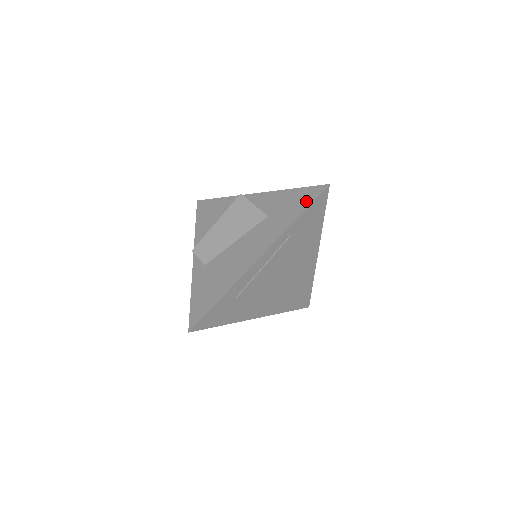
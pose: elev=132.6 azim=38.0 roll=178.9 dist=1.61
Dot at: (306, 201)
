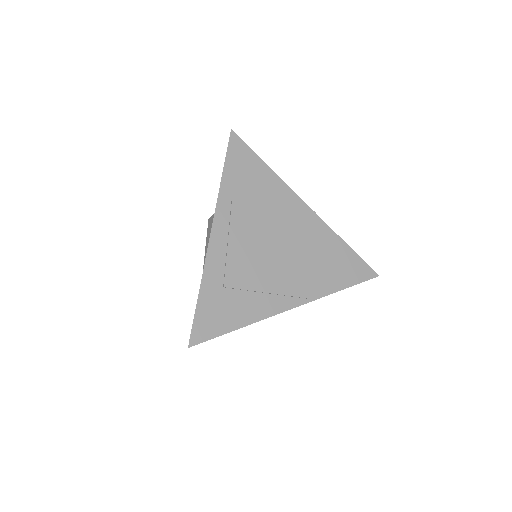
Dot at: occluded
